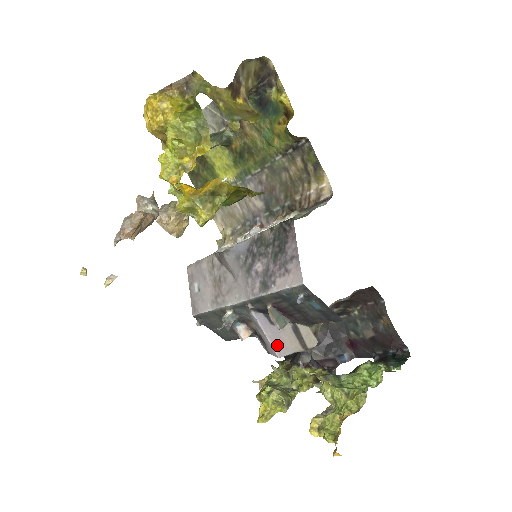
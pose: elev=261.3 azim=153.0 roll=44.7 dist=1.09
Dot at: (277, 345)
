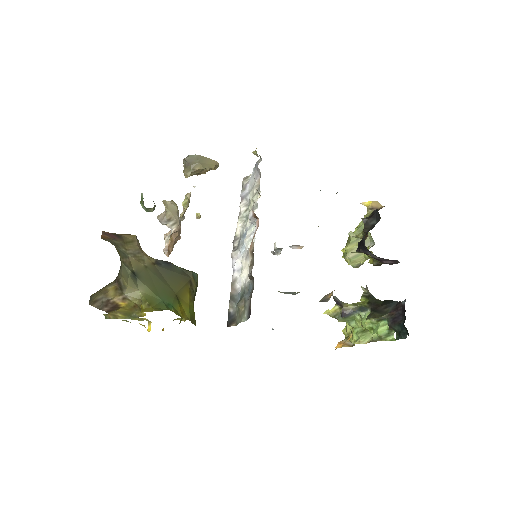
Dot at: occluded
